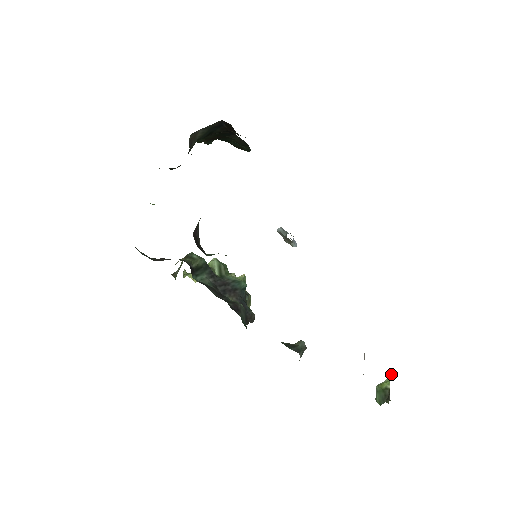
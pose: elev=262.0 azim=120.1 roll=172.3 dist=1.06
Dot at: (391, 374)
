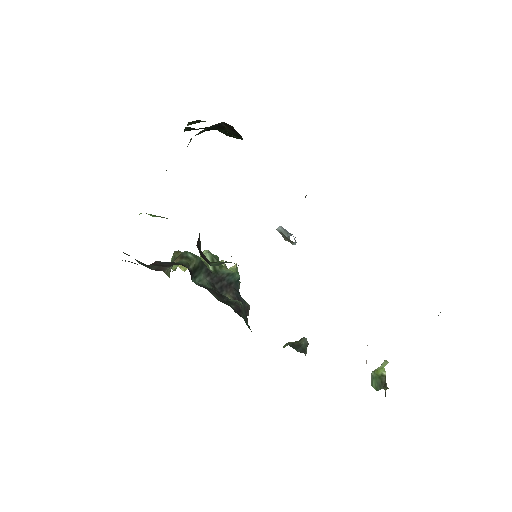
Dot at: (386, 361)
